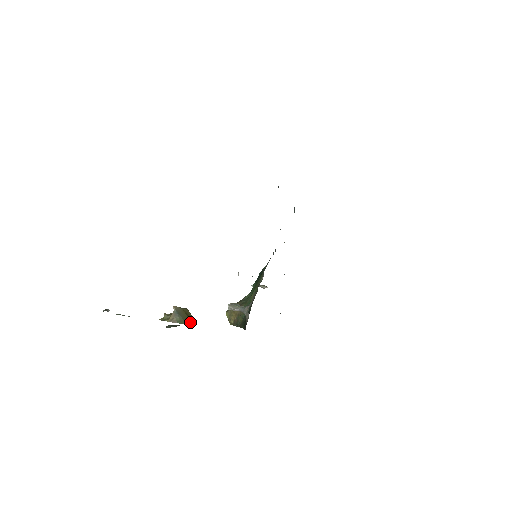
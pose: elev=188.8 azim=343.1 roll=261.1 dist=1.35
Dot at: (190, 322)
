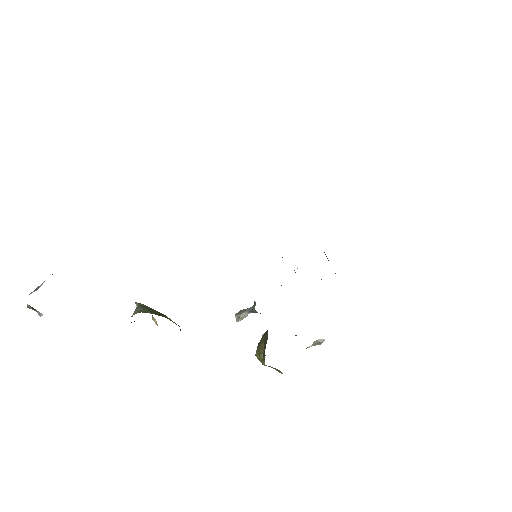
Dot at: (162, 316)
